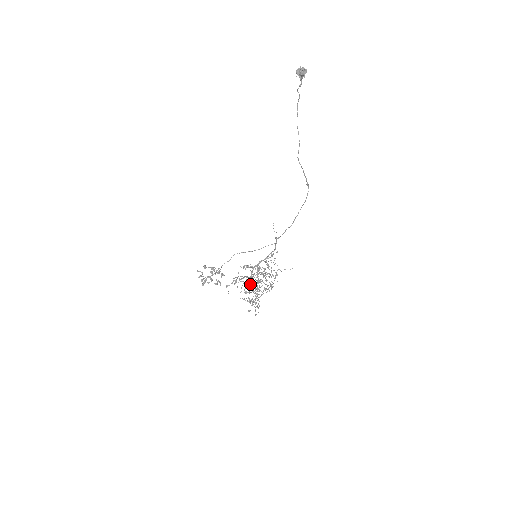
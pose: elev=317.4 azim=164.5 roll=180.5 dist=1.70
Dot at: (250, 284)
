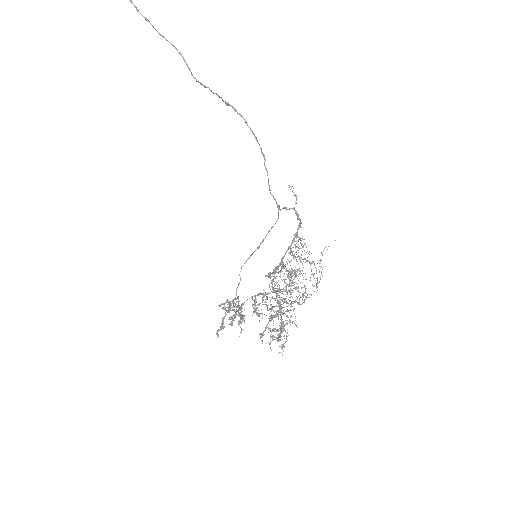
Dot at: occluded
